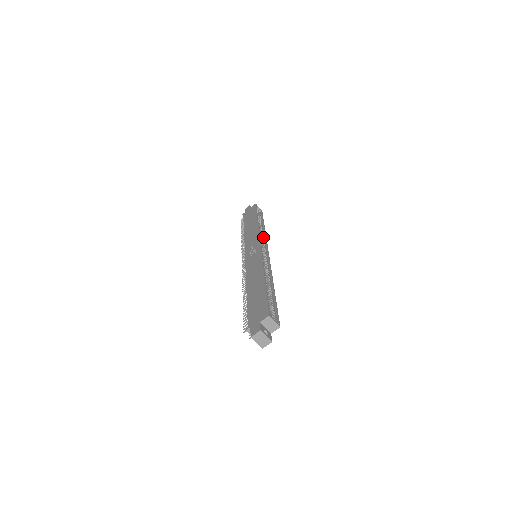
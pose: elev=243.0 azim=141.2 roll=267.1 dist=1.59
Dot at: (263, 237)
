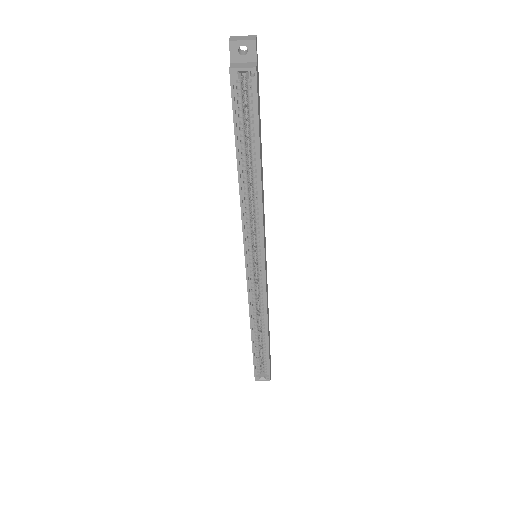
Dot at: (257, 216)
